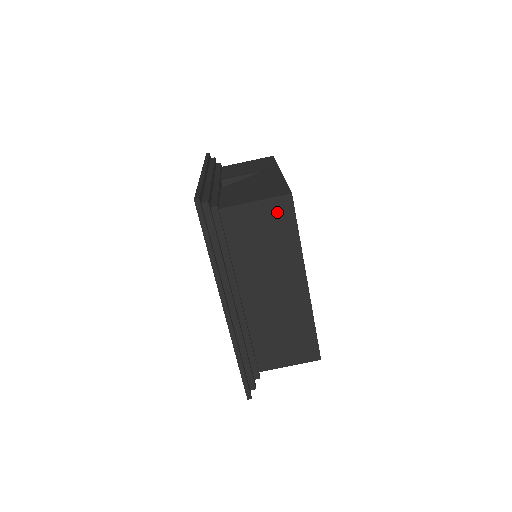
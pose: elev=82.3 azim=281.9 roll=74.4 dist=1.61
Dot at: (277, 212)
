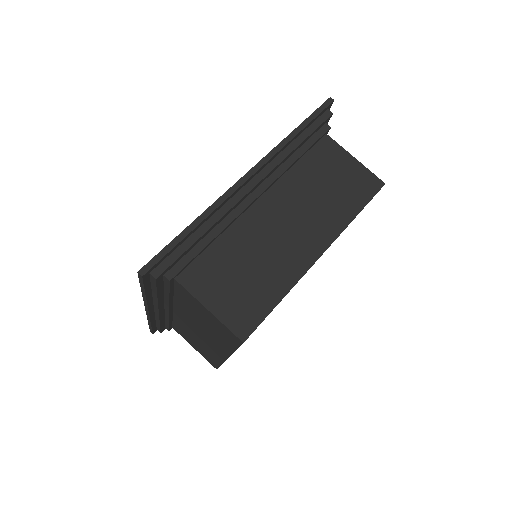
Dot at: (362, 181)
